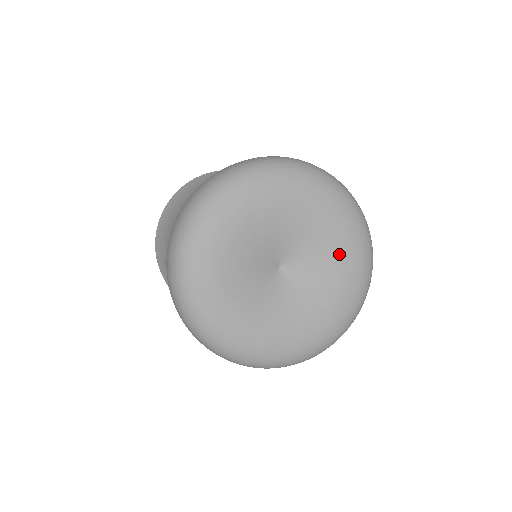
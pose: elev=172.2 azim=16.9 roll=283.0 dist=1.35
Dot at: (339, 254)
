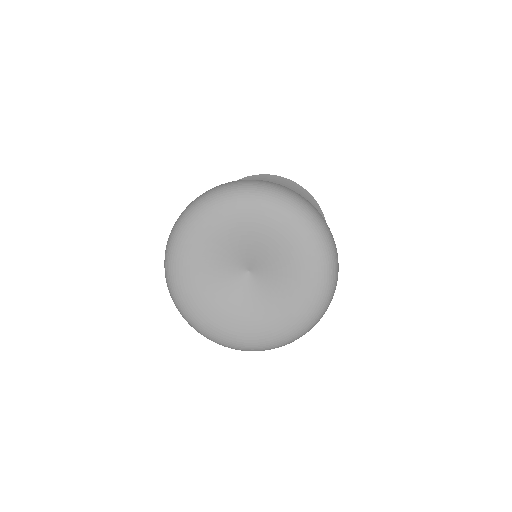
Dot at: (294, 290)
